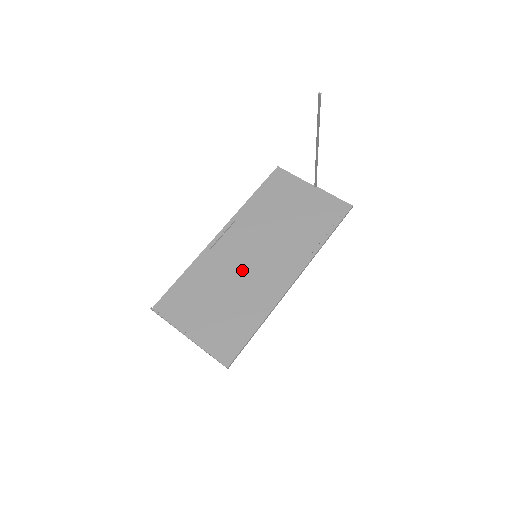
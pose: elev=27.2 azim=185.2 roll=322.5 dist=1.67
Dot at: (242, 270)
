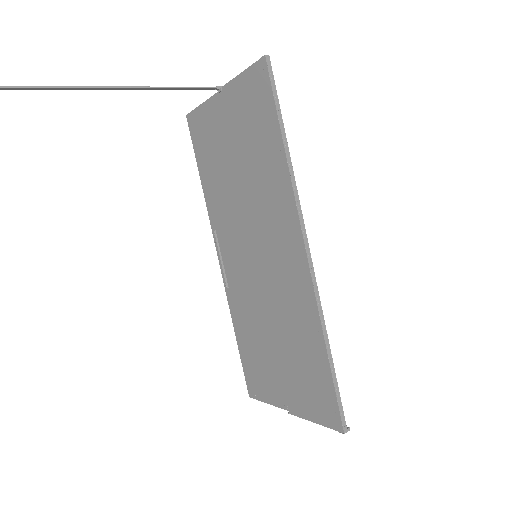
Dot at: (262, 287)
